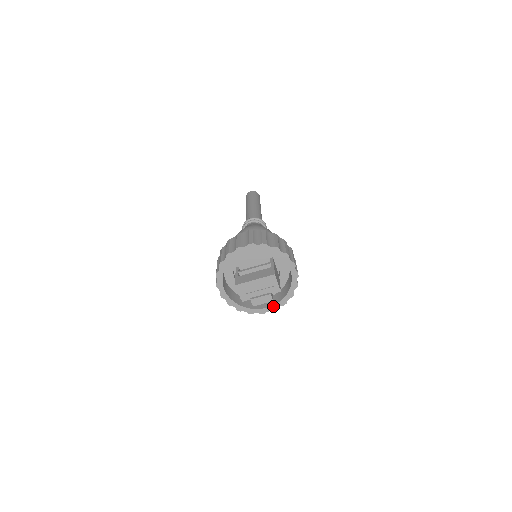
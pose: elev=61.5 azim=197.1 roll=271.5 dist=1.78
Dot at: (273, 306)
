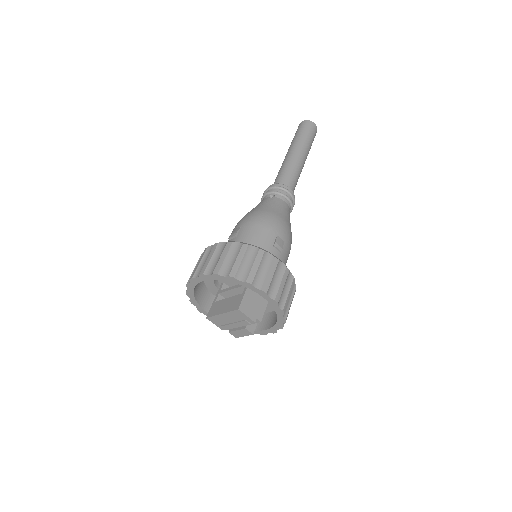
Dot at: (270, 329)
